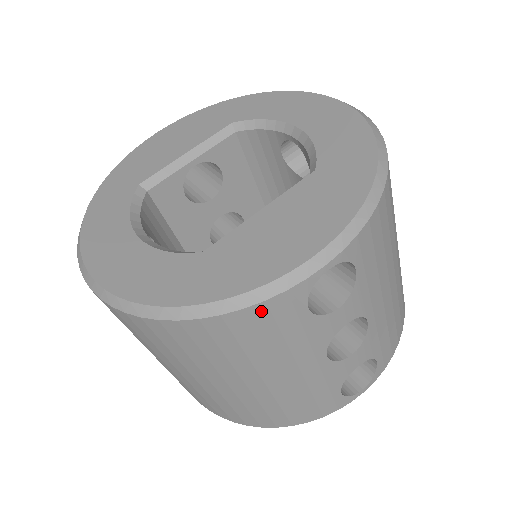
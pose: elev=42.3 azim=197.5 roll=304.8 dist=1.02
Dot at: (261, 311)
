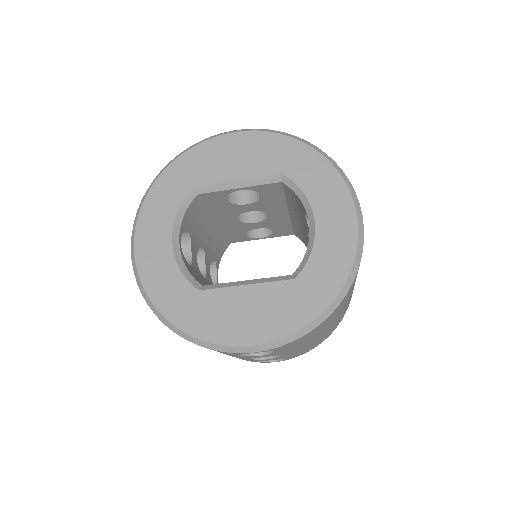
Dot at: occluded
